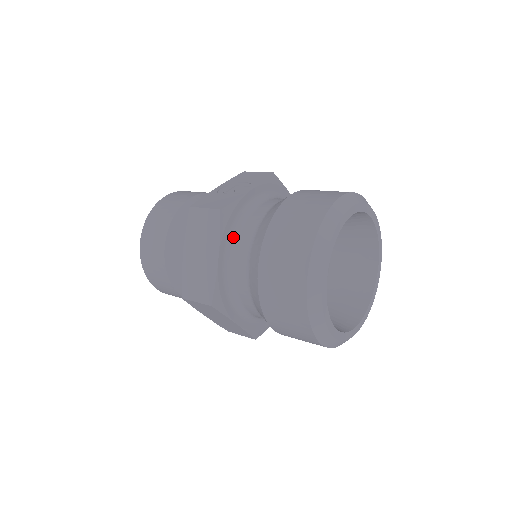
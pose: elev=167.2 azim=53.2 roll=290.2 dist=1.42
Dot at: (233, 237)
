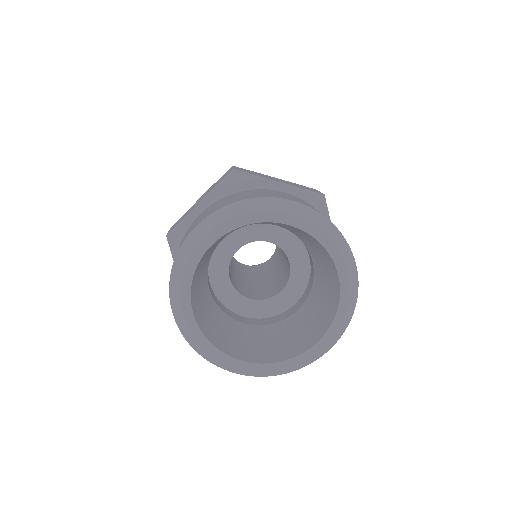
Dot at: occluded
